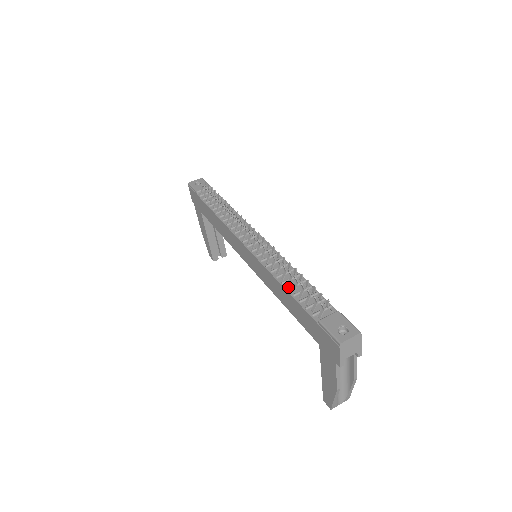
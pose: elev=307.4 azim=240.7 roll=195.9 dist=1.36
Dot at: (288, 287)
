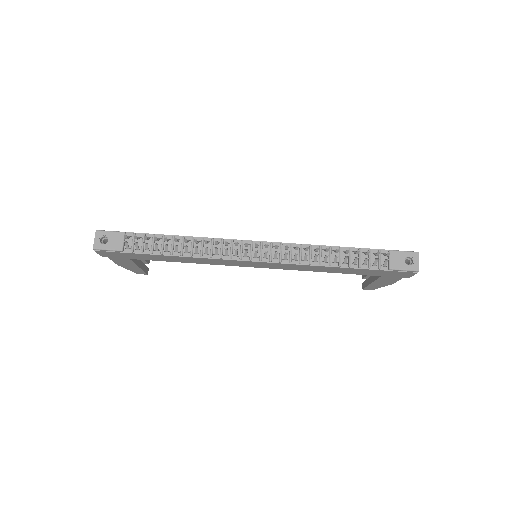
Dot at: (339, 265)
